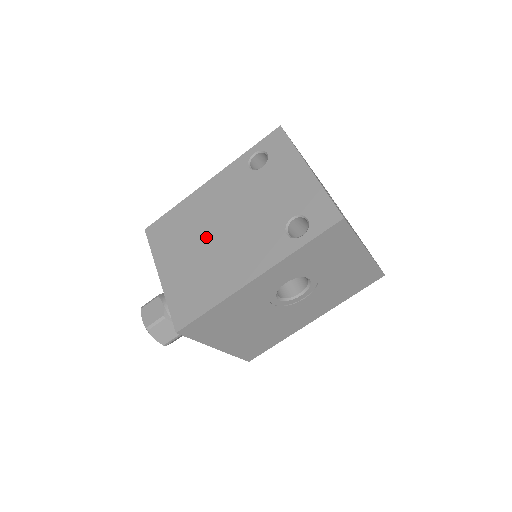
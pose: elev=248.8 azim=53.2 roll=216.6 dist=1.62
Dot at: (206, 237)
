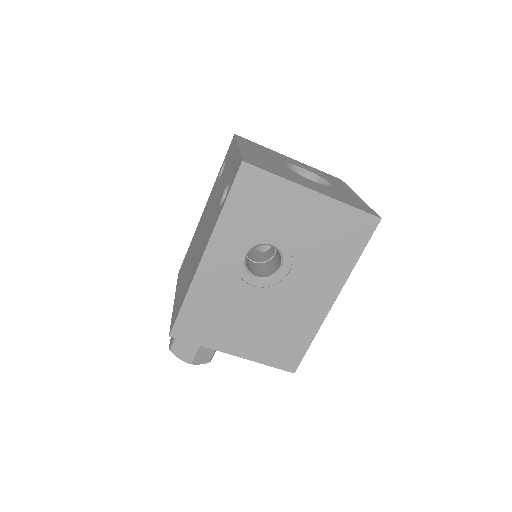
Dot at: (194, 250)
